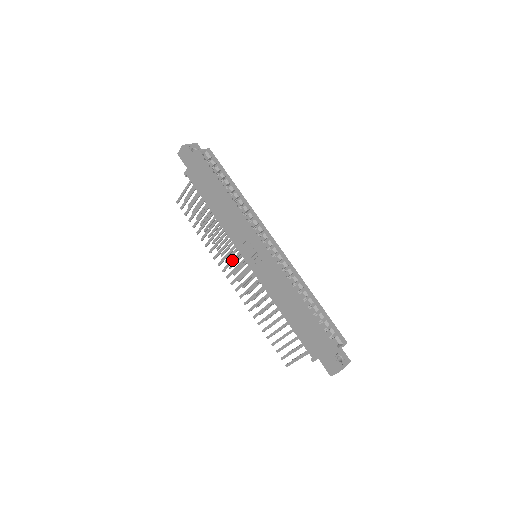
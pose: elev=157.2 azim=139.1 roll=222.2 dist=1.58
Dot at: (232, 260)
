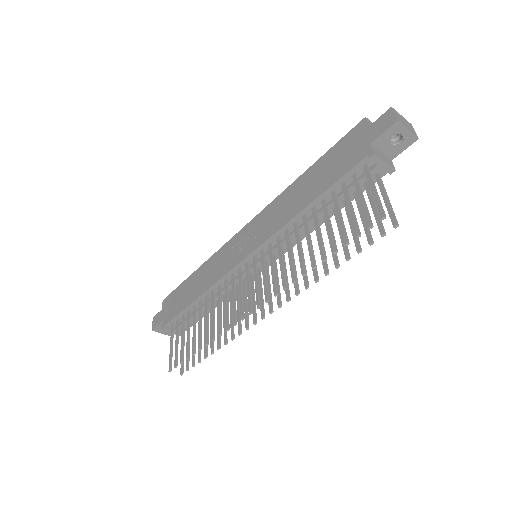
Dot at: (239, 291)
